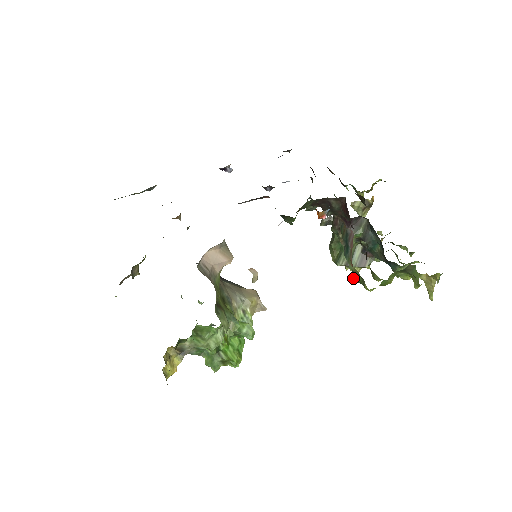
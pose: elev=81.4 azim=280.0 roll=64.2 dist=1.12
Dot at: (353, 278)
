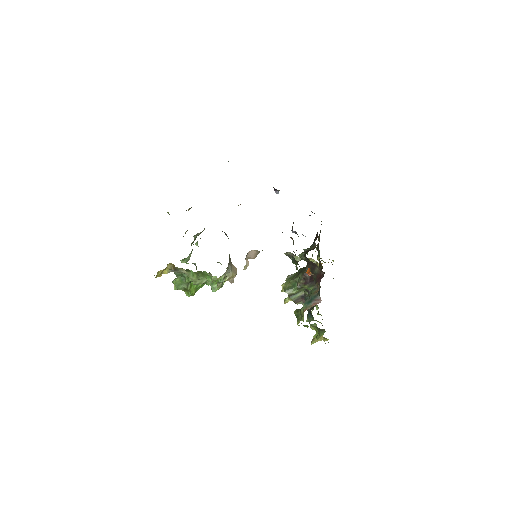
Dot at: (296, 313)
